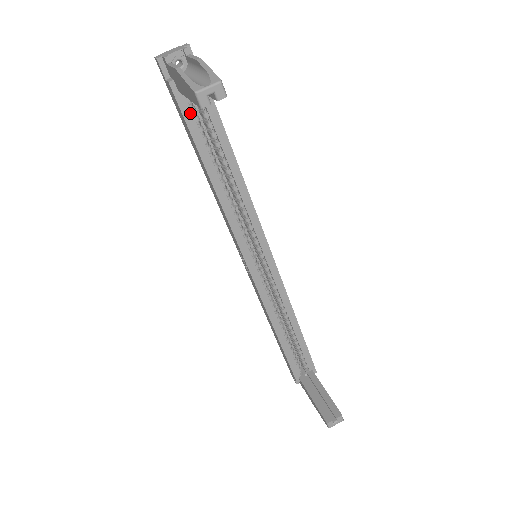
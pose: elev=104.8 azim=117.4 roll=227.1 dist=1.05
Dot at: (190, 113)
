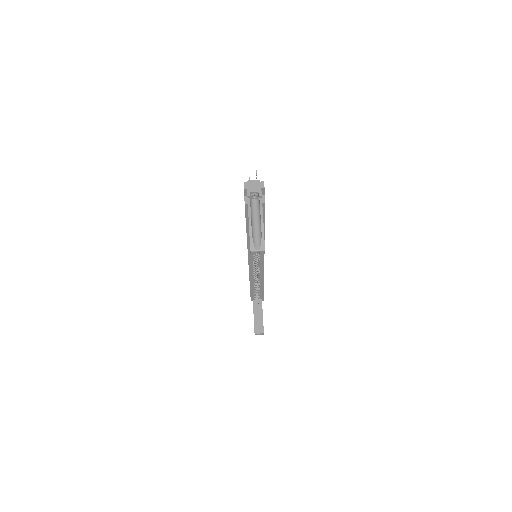
Dot at: occluded
